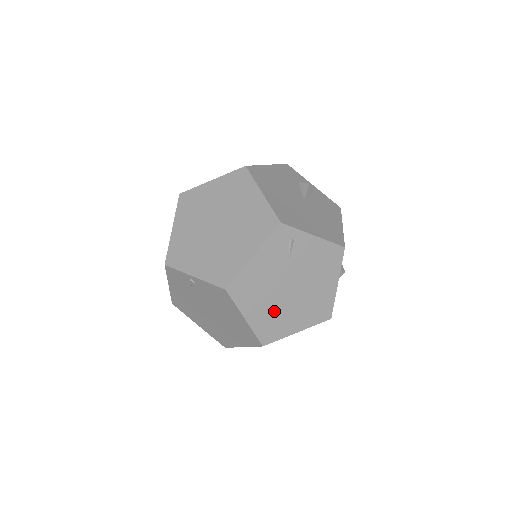
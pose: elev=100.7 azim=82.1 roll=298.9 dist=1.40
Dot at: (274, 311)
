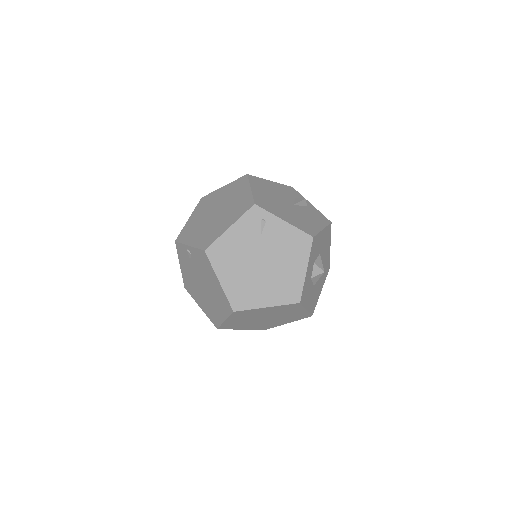
Dot at: (245, 281)
